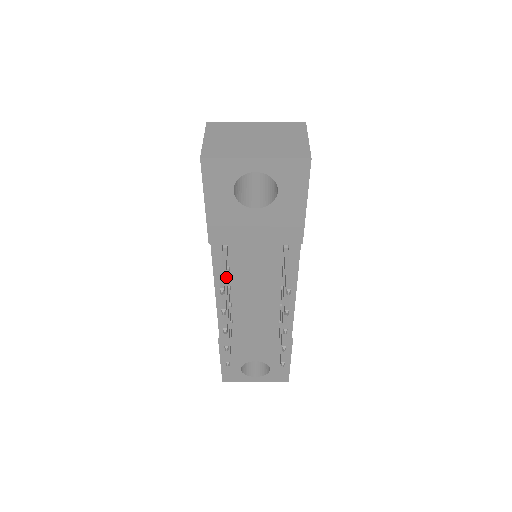
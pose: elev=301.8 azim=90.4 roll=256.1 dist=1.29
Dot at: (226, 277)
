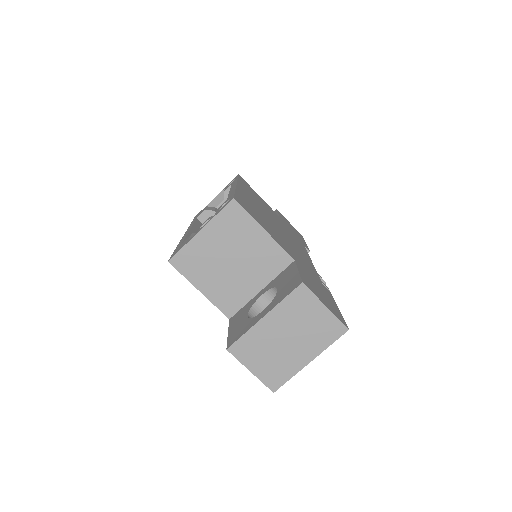
Dot at: occluded
